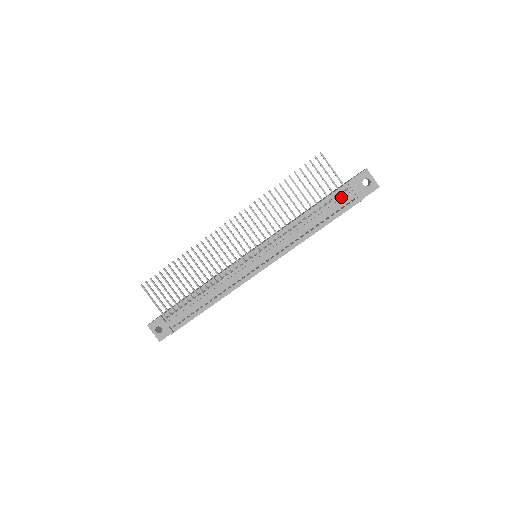
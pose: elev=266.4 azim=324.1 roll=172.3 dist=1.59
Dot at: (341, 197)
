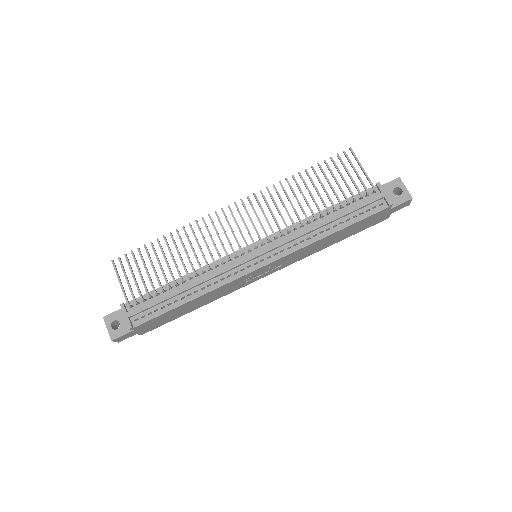
Dot at: (367, 199)
